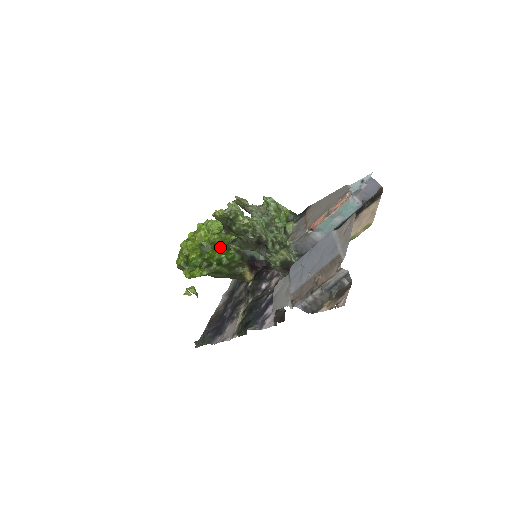
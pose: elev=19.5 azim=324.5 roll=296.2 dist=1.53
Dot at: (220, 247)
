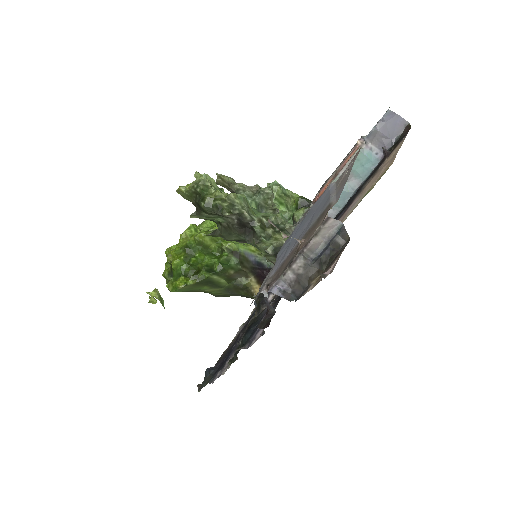
Dot at: (212, 250)
